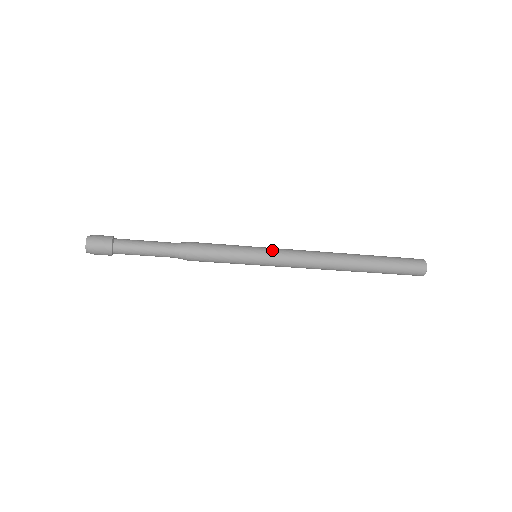
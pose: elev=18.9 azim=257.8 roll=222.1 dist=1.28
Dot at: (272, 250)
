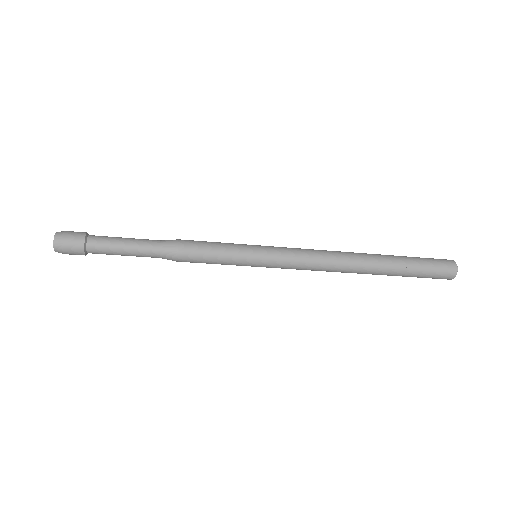
Dot at: (274, 247)
